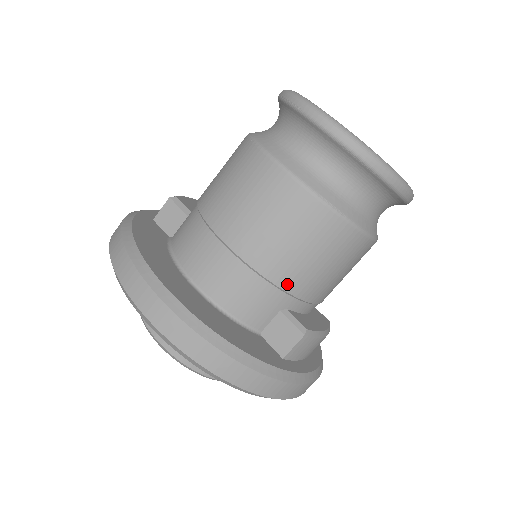
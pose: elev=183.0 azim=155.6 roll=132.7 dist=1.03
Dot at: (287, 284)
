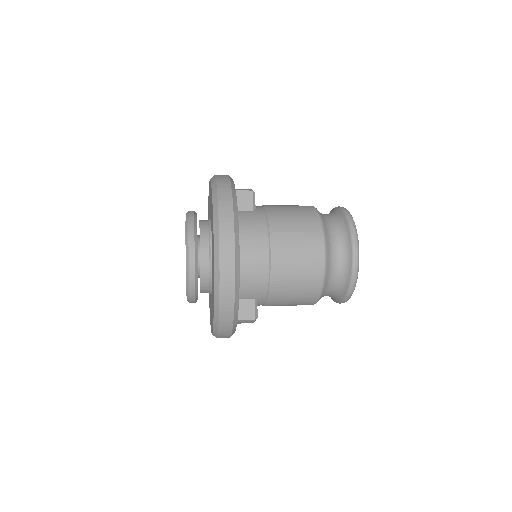
Dot at: (273, 294)
